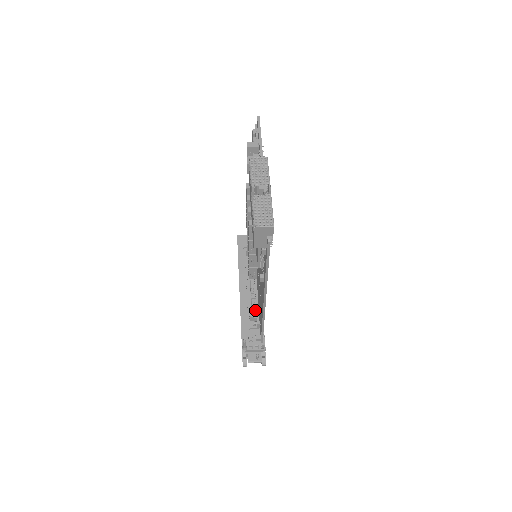
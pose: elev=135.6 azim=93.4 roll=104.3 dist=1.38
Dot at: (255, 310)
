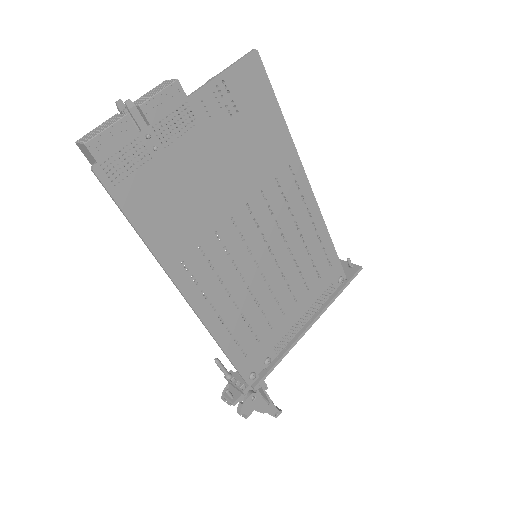
Dot at: occluded
